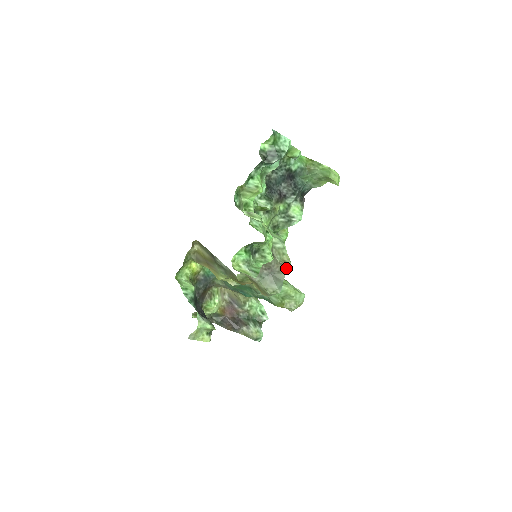
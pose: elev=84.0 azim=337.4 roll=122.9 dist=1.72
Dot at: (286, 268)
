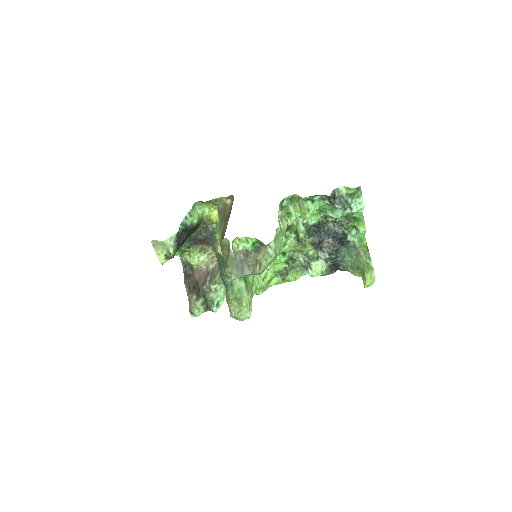
Dot at: (256, 269)
